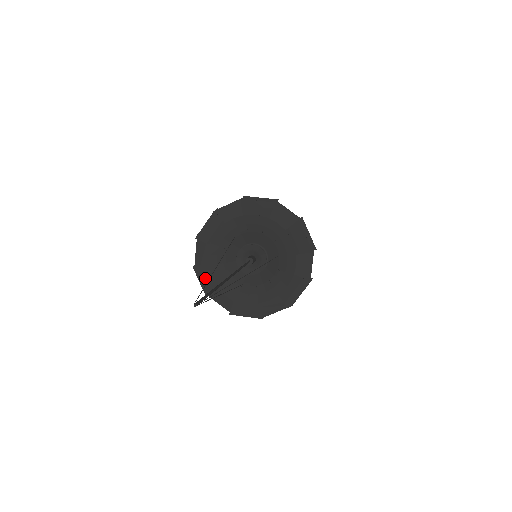
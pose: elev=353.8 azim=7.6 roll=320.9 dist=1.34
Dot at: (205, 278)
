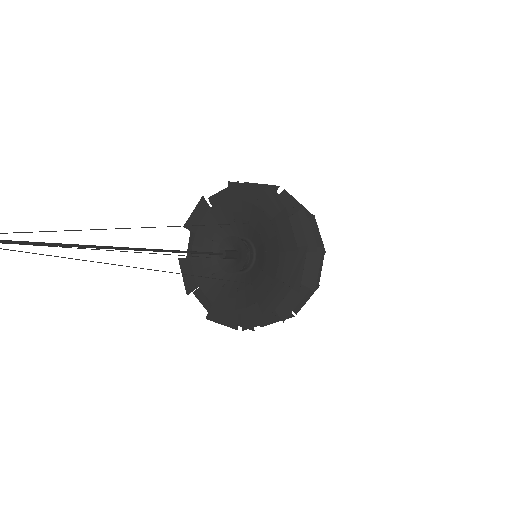
Dot at: (221, 316)
